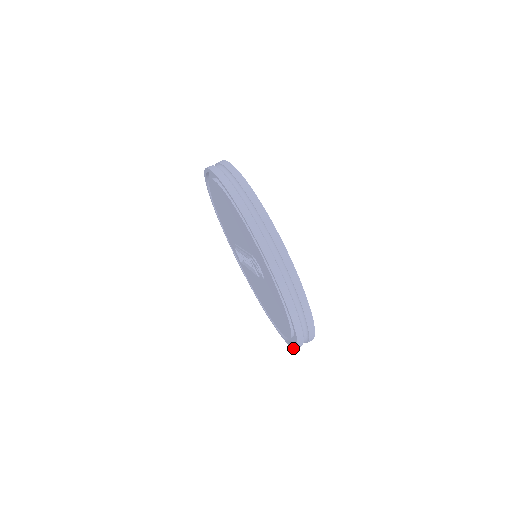
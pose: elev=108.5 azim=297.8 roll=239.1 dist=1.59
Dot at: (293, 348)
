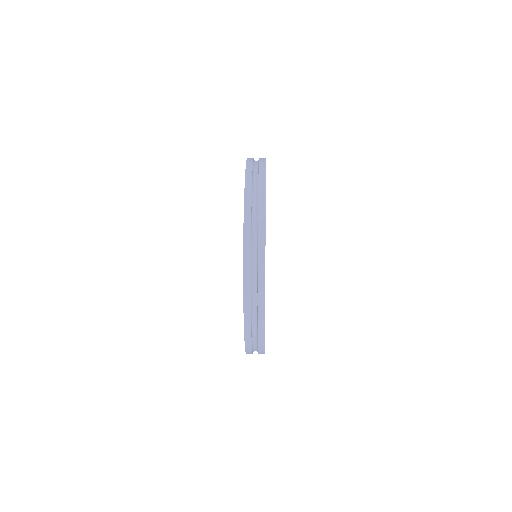
Dot at: (244, 206)
